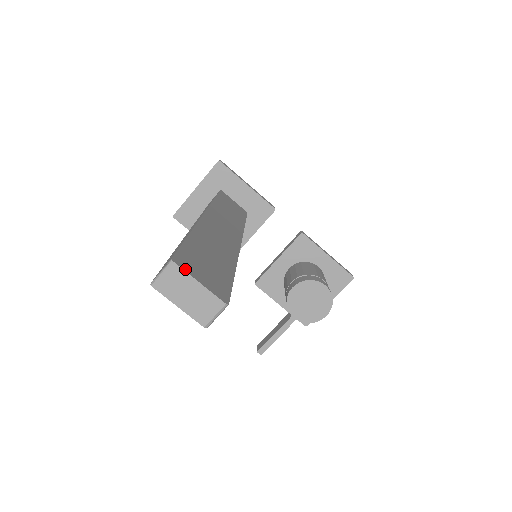
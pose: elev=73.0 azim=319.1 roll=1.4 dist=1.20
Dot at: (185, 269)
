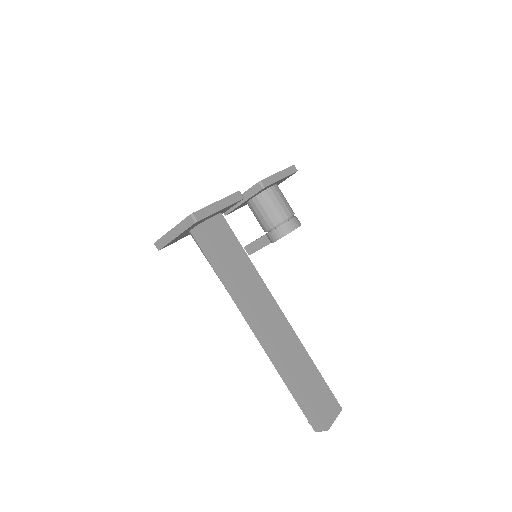
Dot at: (330, 425)
